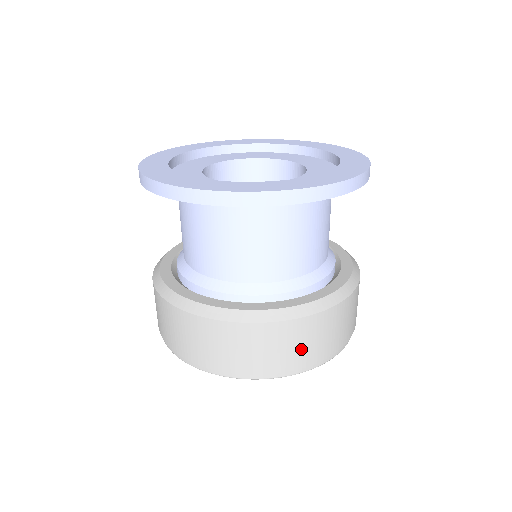
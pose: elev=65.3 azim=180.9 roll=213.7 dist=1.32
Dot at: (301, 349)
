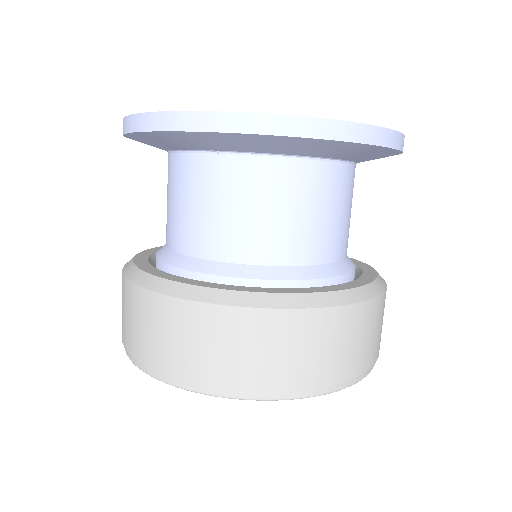
Dot at: (212, 354)
